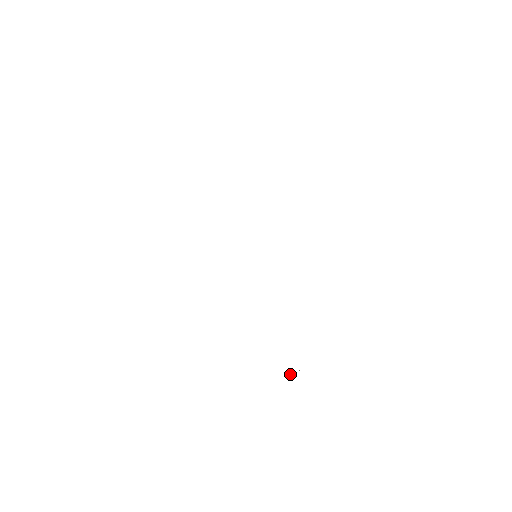
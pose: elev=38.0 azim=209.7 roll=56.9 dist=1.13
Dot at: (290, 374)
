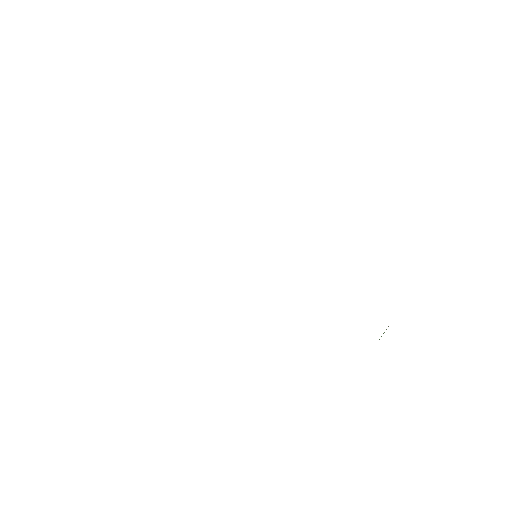
Dot at: occluded
